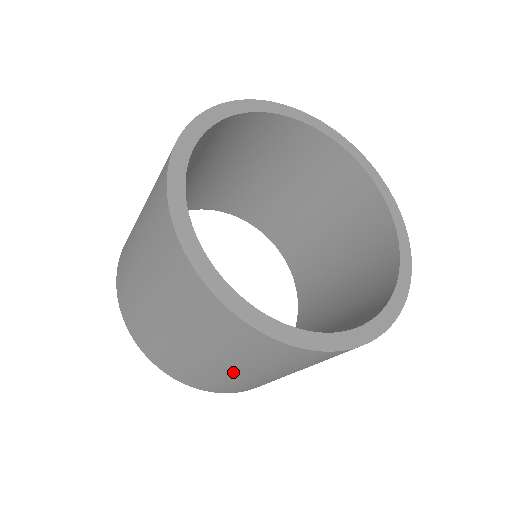
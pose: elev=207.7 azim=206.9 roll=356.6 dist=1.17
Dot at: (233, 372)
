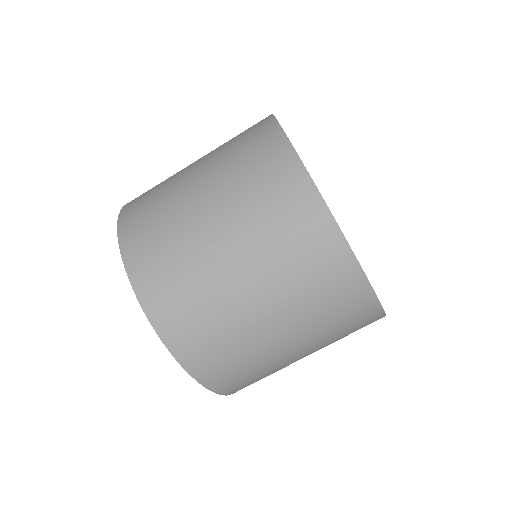
Dot at: (281, 344)
